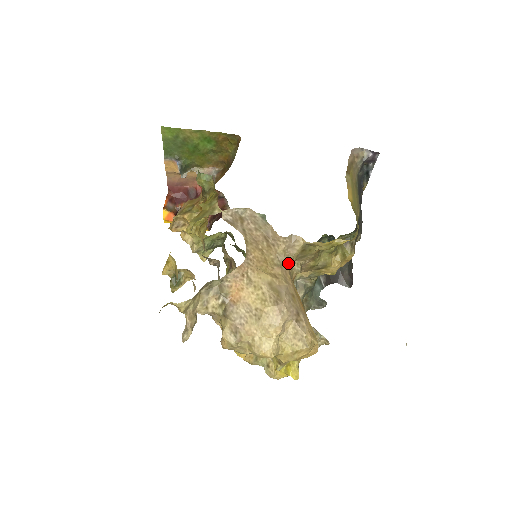
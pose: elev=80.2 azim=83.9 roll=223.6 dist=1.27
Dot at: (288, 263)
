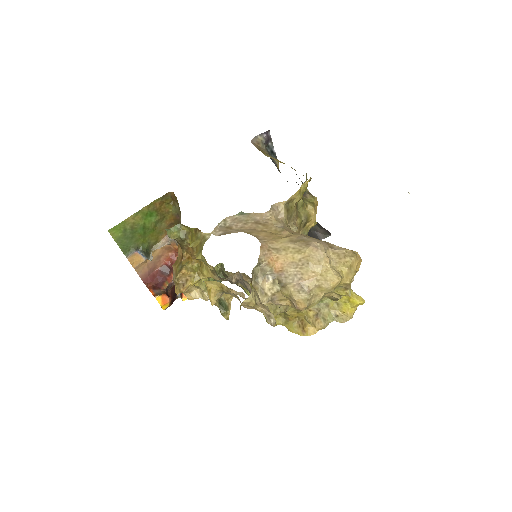
Dot at: (286, 226)
